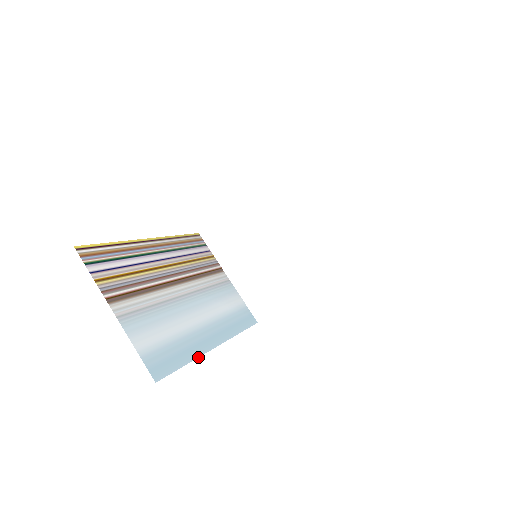
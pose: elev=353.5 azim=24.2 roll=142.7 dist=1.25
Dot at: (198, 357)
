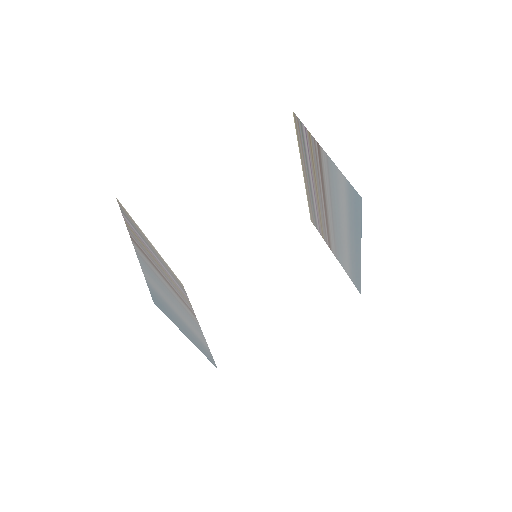
Dot at: (180, 329)
